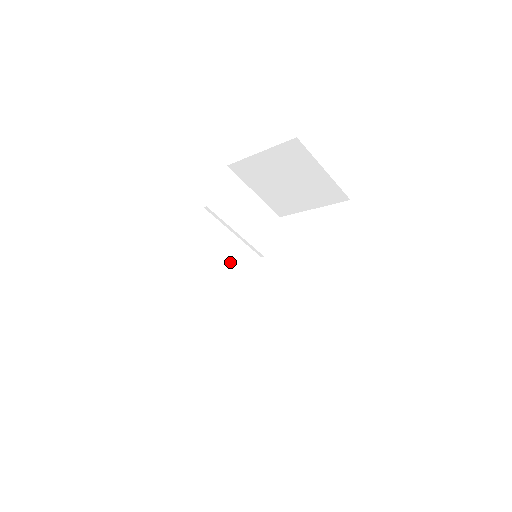
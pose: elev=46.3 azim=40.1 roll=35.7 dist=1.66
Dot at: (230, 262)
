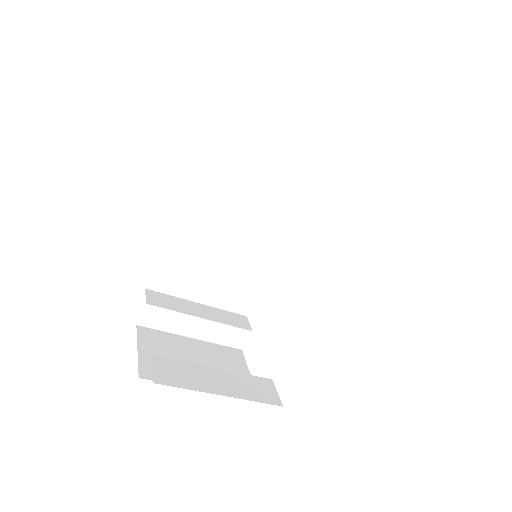
Dot at: (254, 221)
